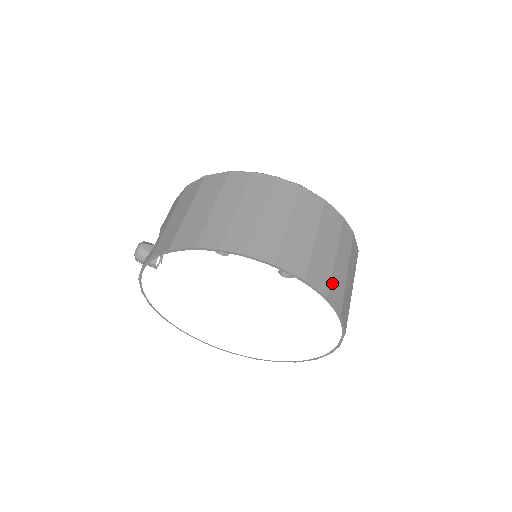
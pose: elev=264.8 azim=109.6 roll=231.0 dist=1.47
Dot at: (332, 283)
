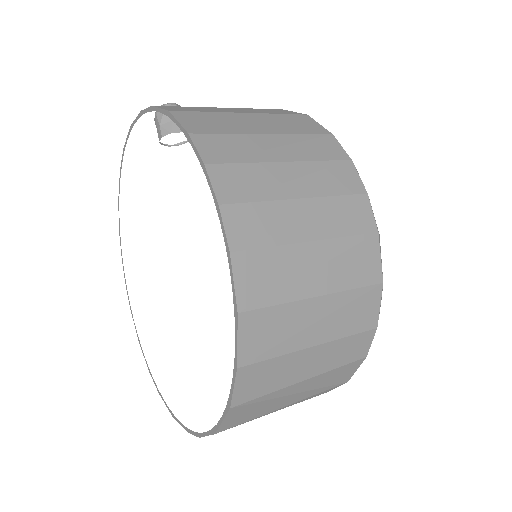
Dot at: (267, 364)
